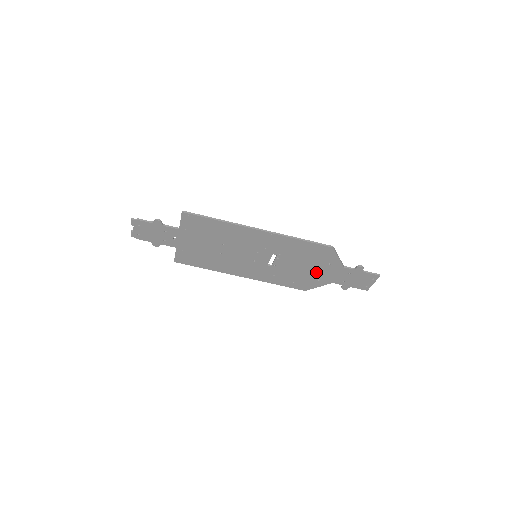
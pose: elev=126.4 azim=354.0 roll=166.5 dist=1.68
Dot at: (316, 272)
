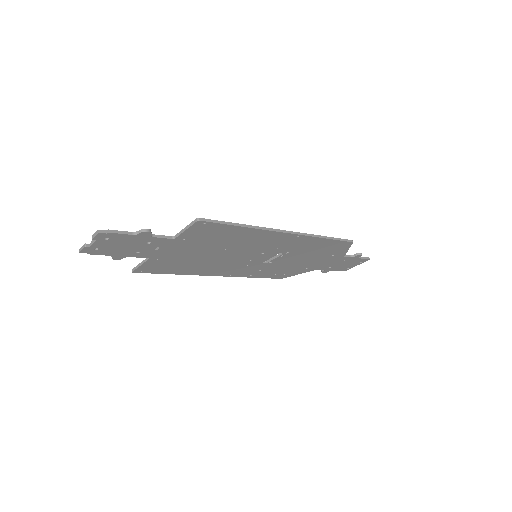
Dot at: (311, 263)
